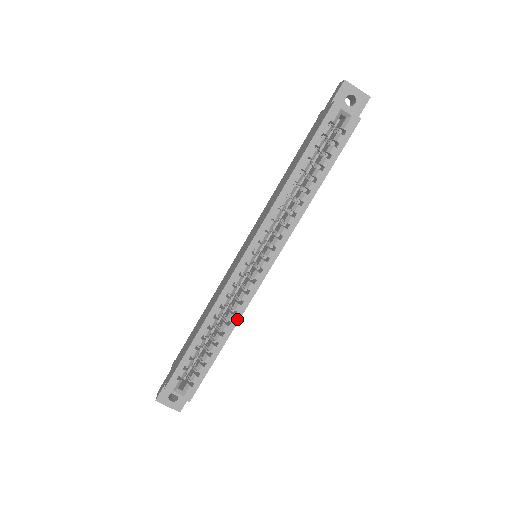
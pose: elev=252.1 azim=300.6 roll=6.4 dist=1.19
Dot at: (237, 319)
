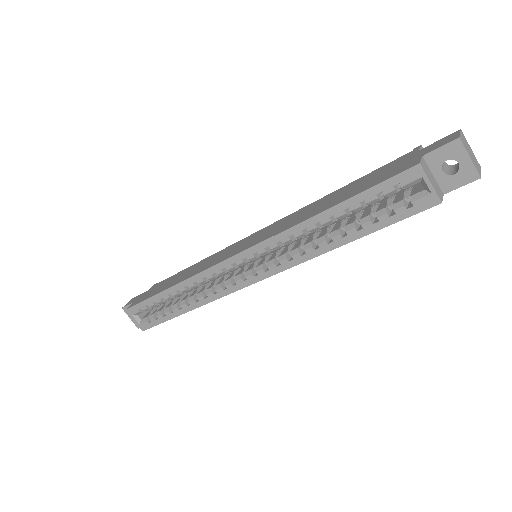
Dot at: (205, 302)
